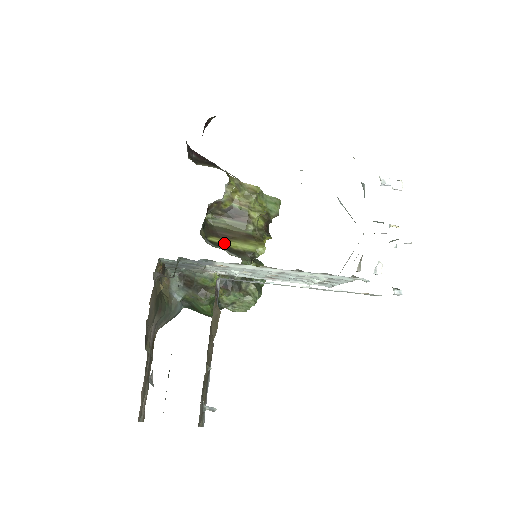
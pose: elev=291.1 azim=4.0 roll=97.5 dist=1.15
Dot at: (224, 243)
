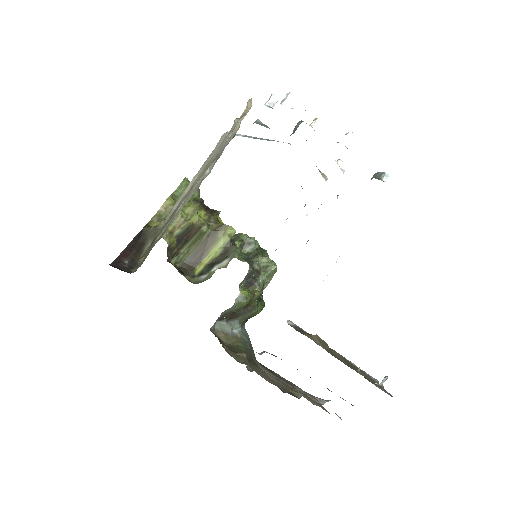
Dot at: (207, 262)
